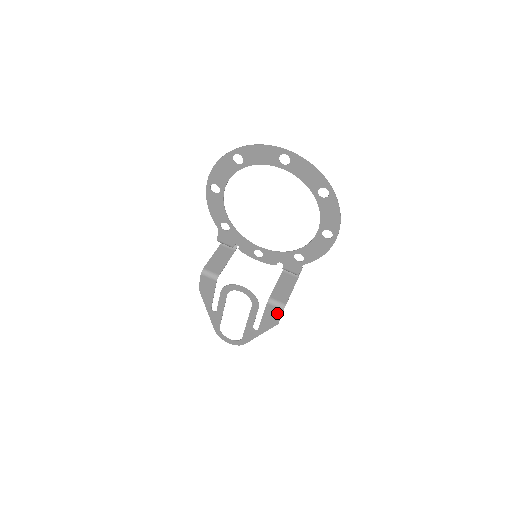
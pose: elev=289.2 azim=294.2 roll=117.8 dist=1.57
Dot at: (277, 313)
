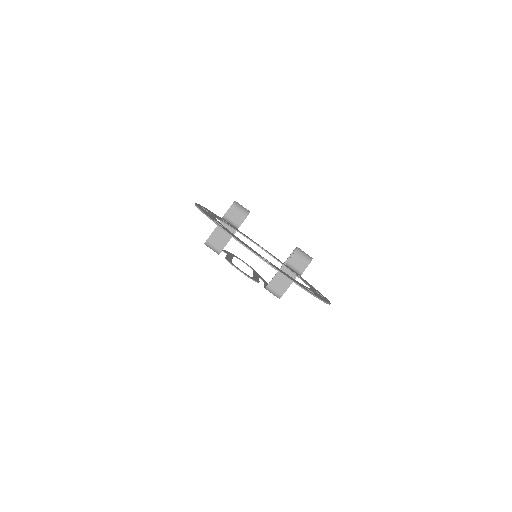
Dot at: occluded
